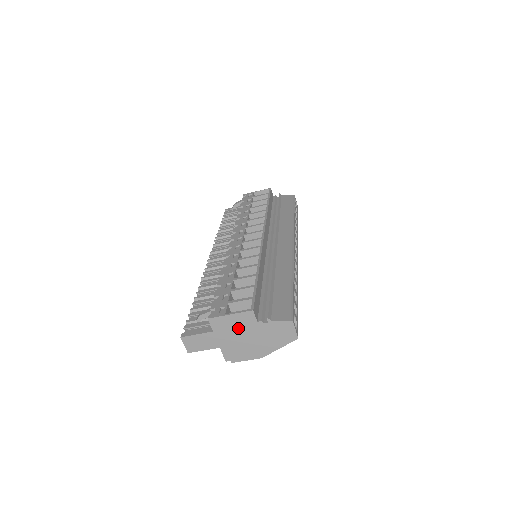
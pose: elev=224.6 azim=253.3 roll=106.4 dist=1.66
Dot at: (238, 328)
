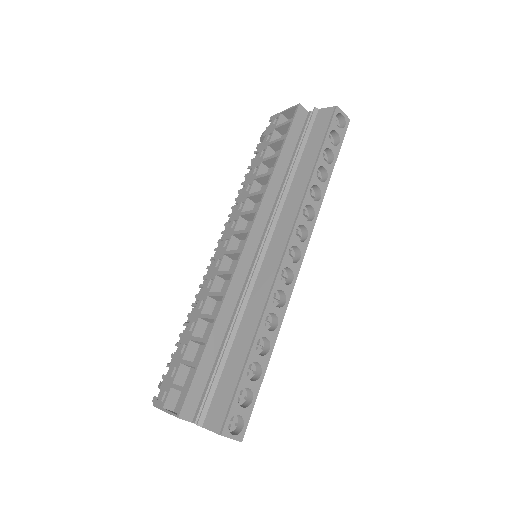
Dot at: occluded
